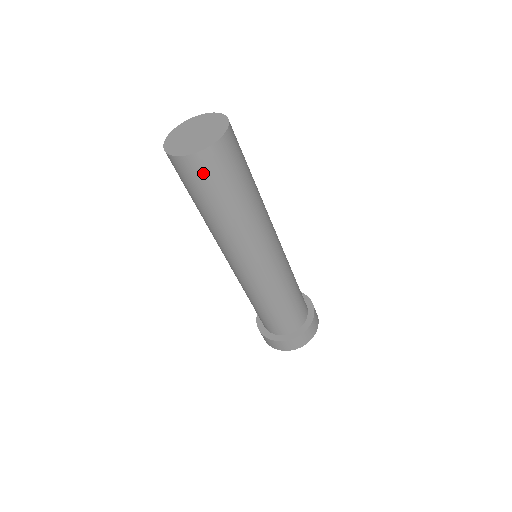
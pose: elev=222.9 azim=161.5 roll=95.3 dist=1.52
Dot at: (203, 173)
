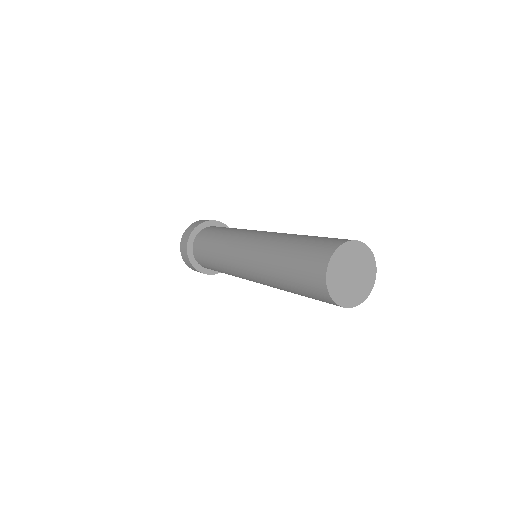
Dot at: (329, 303)
